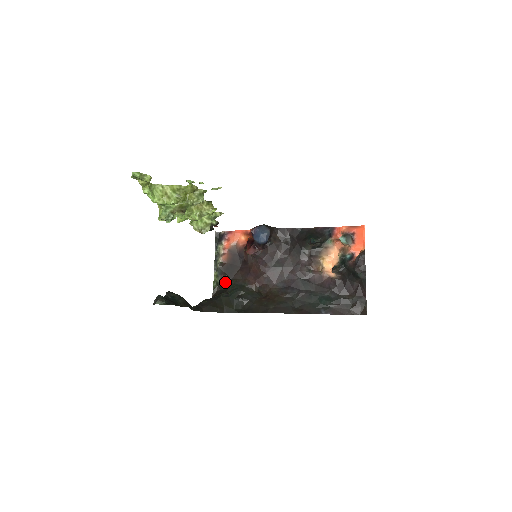
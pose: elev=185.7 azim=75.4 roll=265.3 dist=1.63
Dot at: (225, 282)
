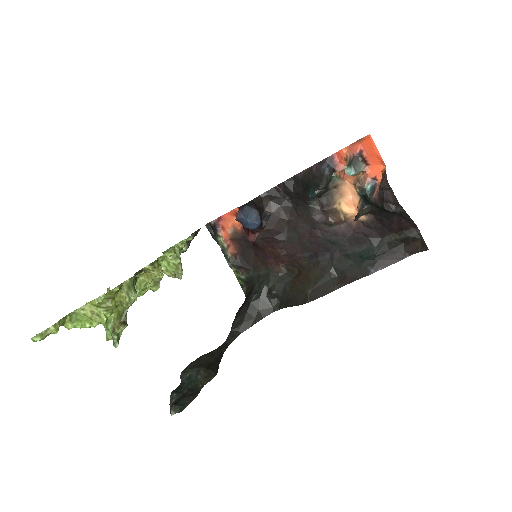
Dot at: (248, 276)
